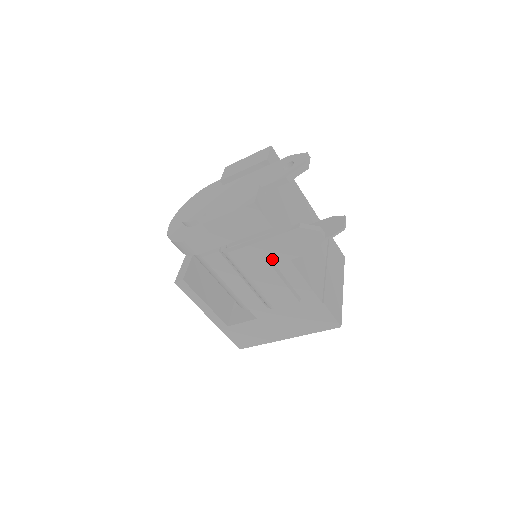
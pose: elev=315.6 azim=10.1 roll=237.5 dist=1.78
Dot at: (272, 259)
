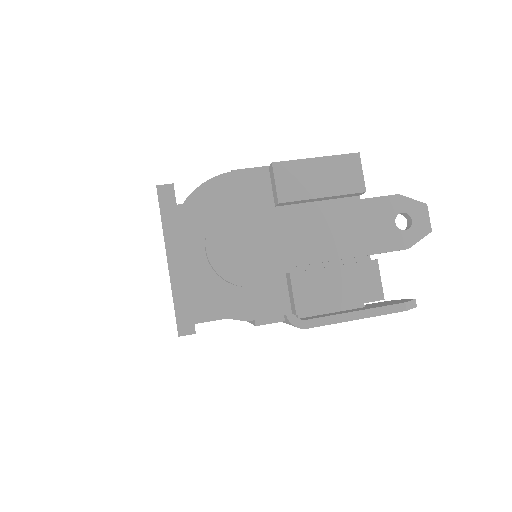
Dot at: occluded
